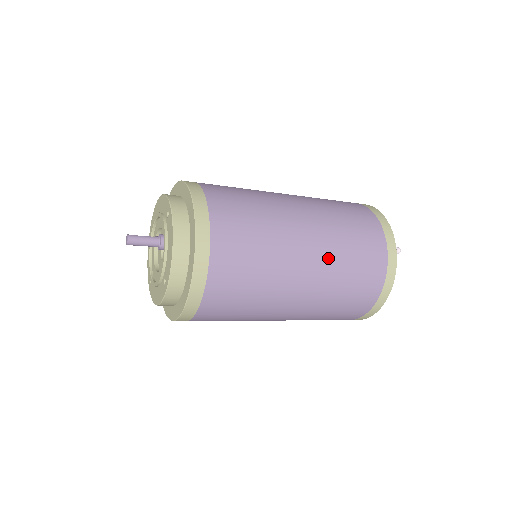
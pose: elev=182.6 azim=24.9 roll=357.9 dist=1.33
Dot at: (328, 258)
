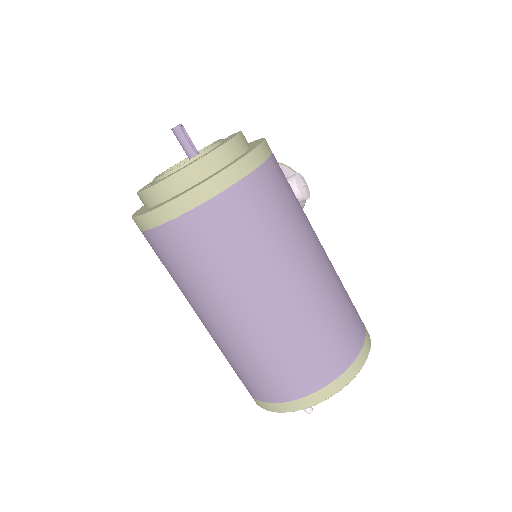
Dot at: (244, 340)
